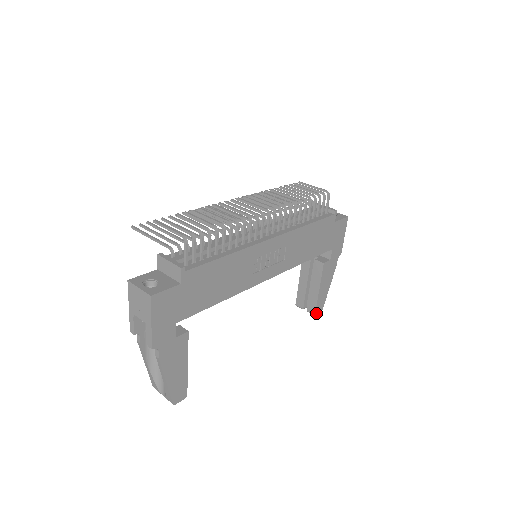
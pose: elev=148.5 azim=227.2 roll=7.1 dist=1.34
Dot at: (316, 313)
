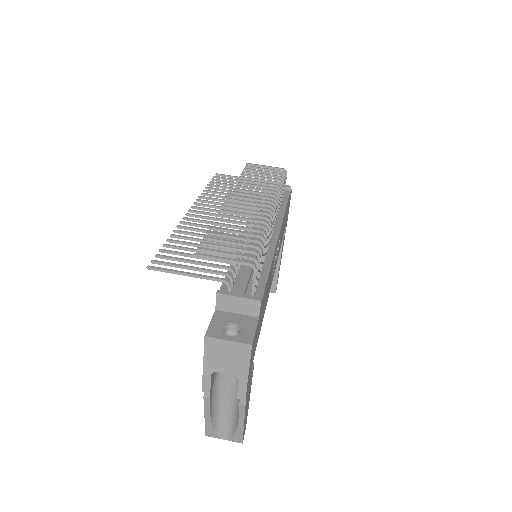
Dot at: occluded
